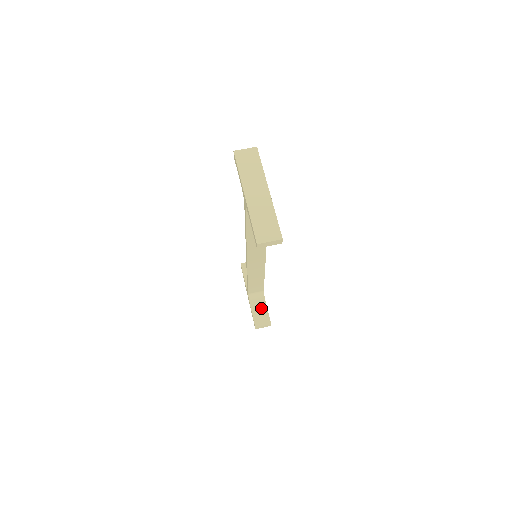
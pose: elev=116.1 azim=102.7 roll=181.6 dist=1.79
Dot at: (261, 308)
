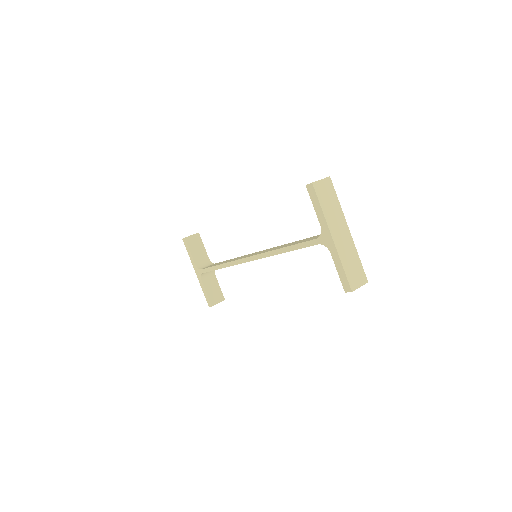
Dot at: (213, 285)
